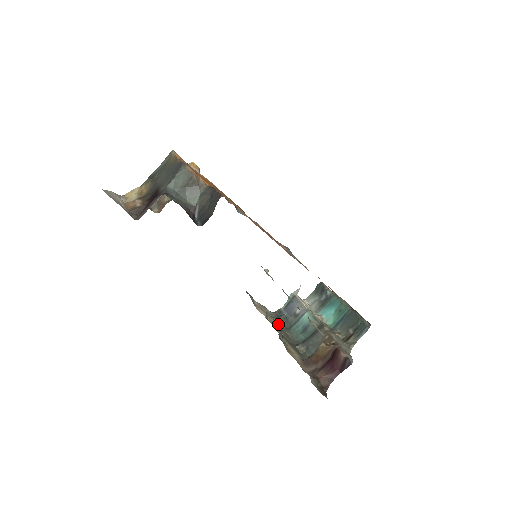
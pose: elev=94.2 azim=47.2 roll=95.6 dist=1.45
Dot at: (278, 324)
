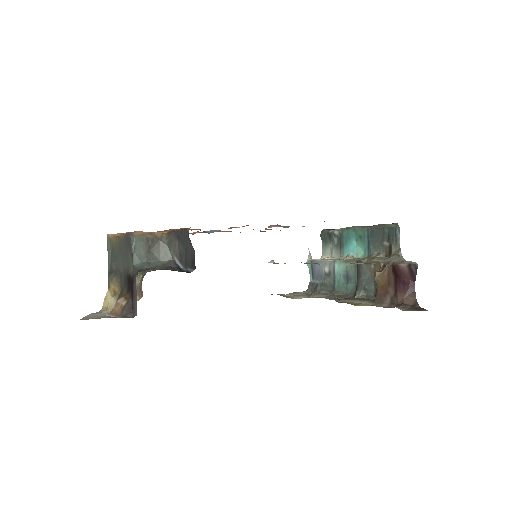
Dot at: (321, 295)
